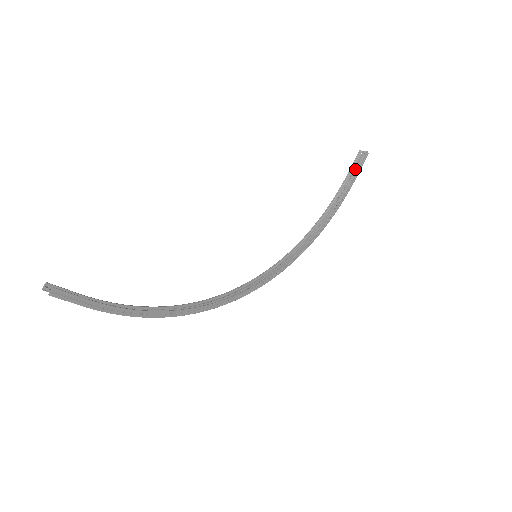
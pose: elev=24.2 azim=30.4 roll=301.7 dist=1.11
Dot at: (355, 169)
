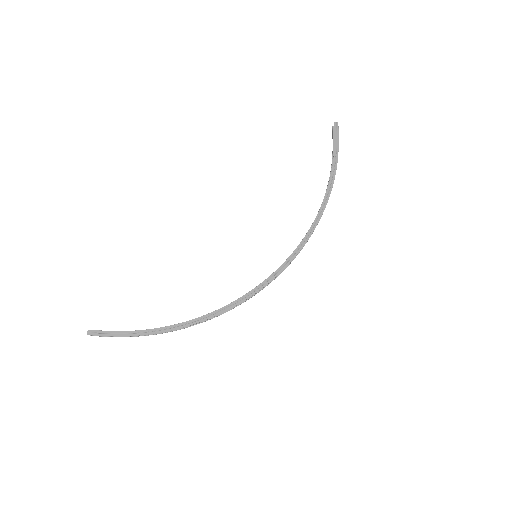
Dot at: (335, 141)
